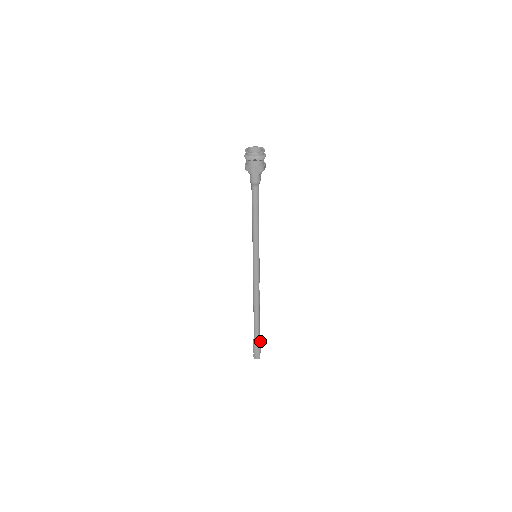
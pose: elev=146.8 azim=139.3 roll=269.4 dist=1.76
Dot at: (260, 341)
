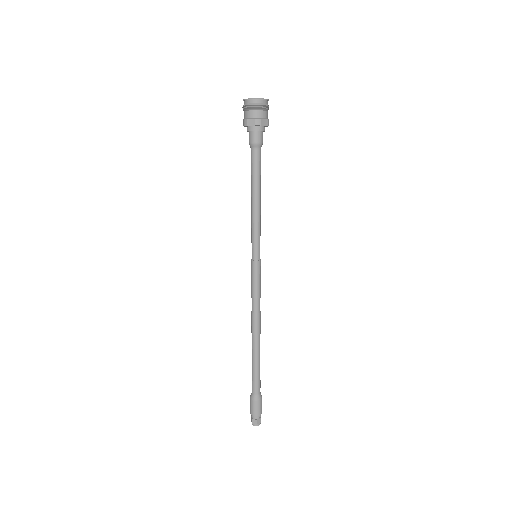
Dot at: (259, 397)
